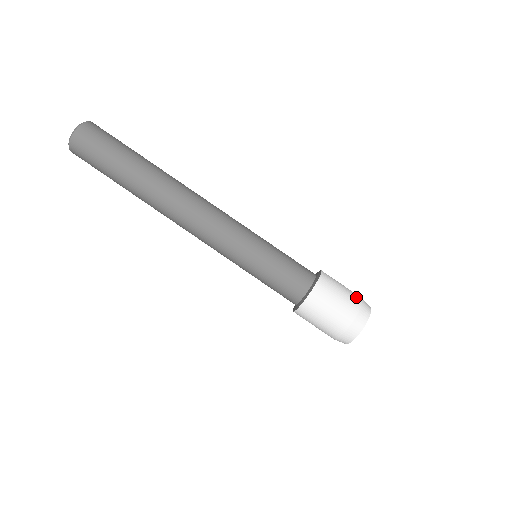
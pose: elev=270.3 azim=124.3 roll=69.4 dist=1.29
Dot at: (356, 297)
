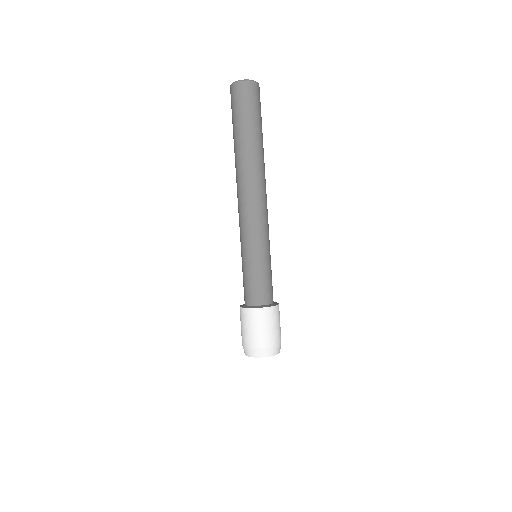
Dot at: occluded
